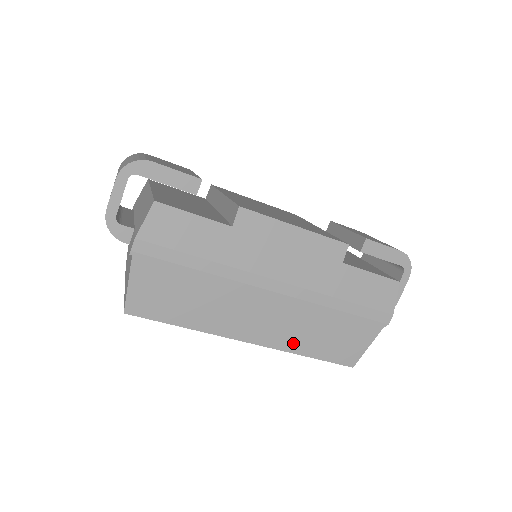
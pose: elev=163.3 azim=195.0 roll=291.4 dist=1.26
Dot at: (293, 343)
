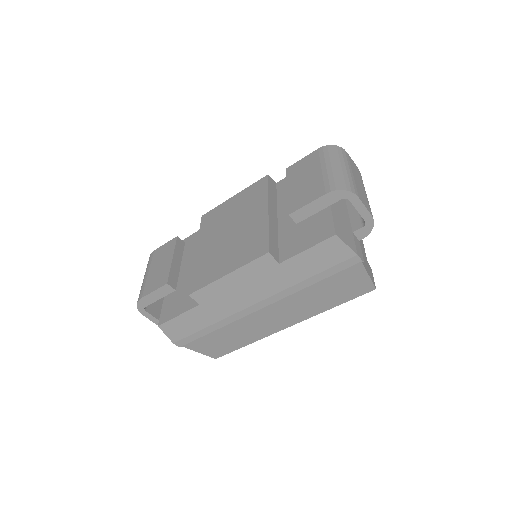
Dot at: (313, 310)
